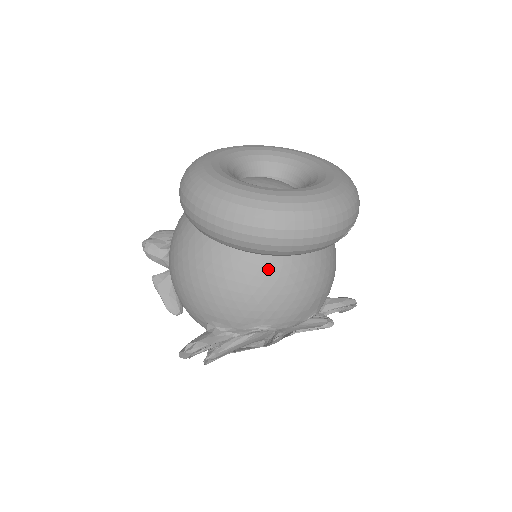
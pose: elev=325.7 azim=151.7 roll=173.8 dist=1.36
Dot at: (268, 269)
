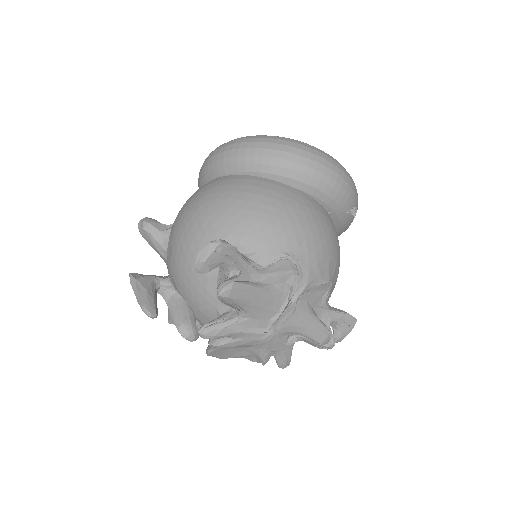
Dot at: (298, 197)
